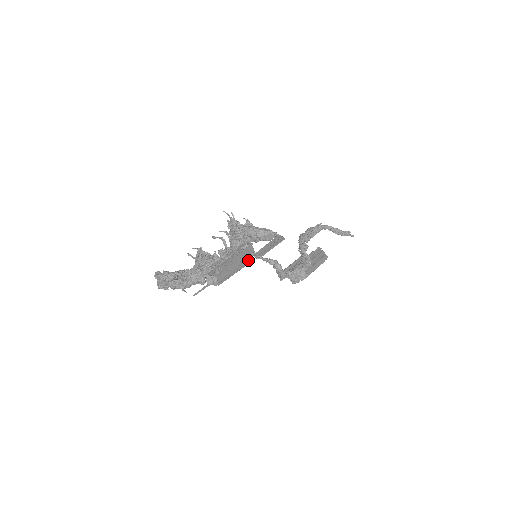
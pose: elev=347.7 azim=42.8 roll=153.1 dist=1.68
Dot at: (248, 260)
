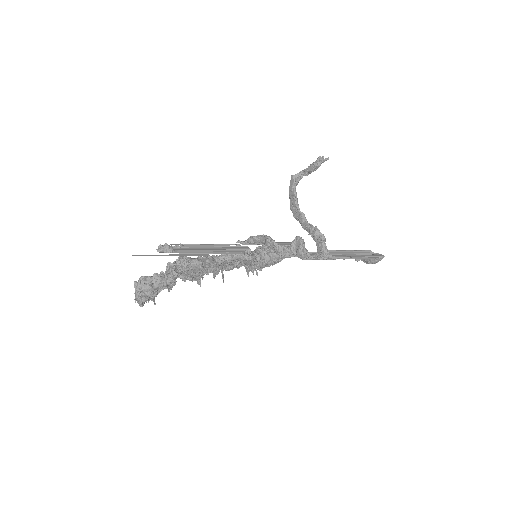
Dot at: (236, 251)
